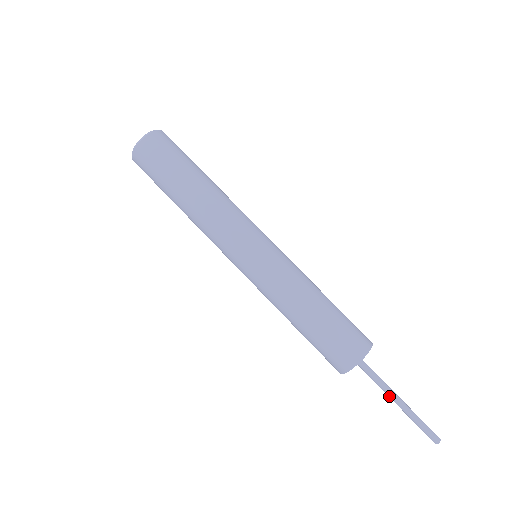
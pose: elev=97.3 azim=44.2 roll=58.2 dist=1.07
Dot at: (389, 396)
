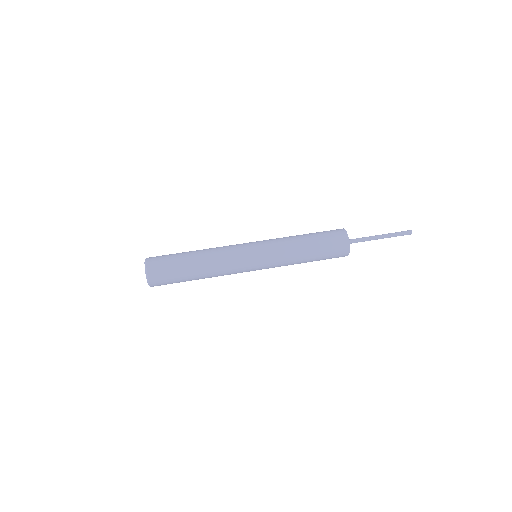
Dot at: (374, 239)
